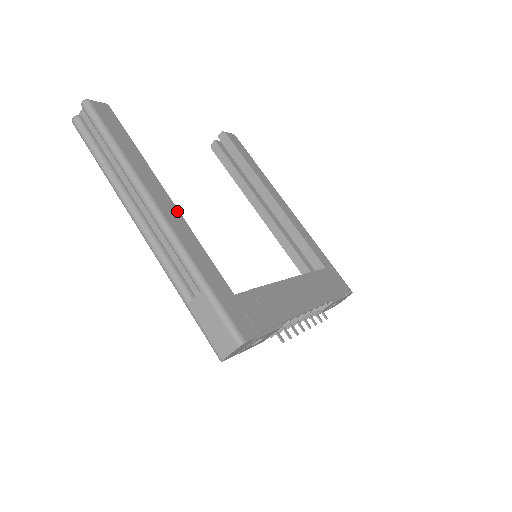
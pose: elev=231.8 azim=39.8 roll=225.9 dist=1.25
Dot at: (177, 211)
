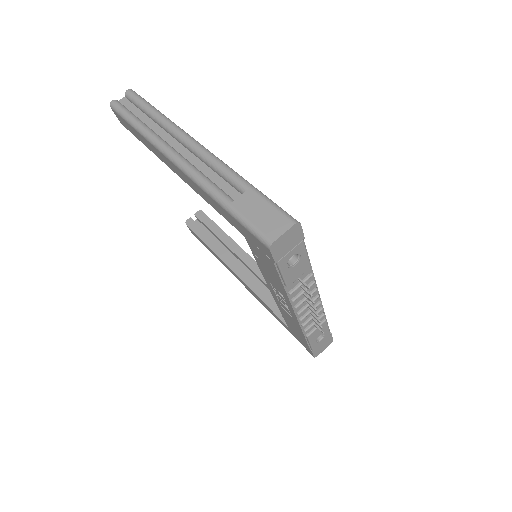
Dot at: occluded
